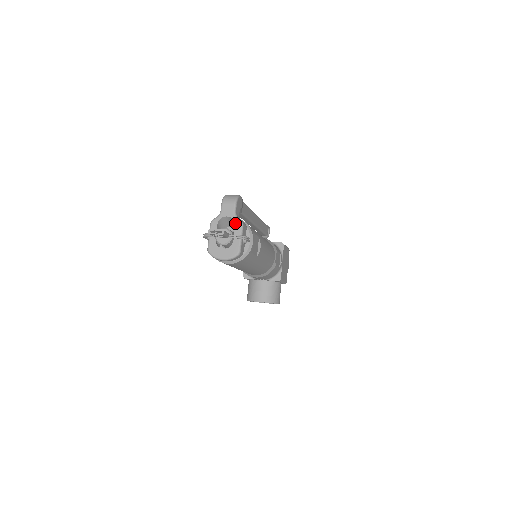
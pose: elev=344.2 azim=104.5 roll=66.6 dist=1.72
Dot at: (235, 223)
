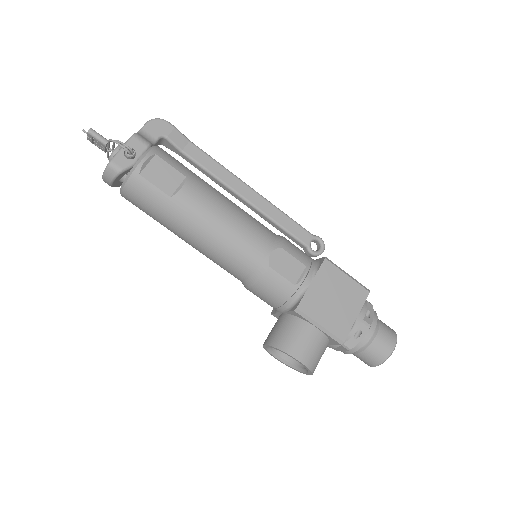
Dot at: occluded
